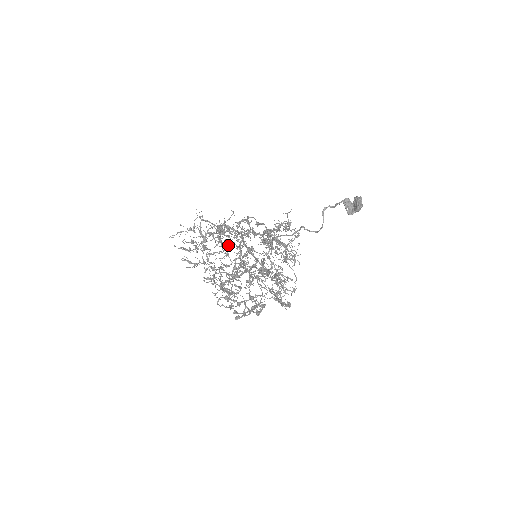
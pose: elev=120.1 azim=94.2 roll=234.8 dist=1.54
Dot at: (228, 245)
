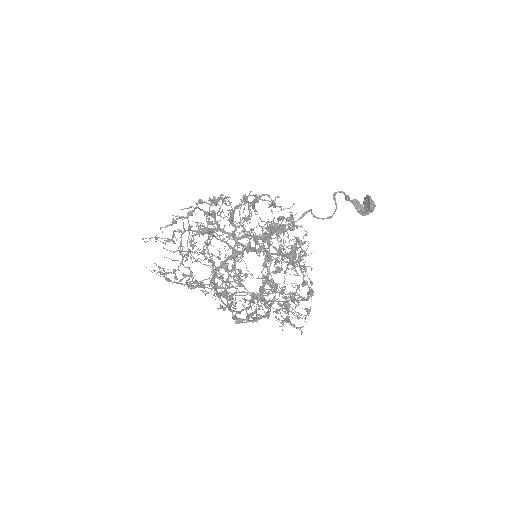
Dot at: (217, 257)
